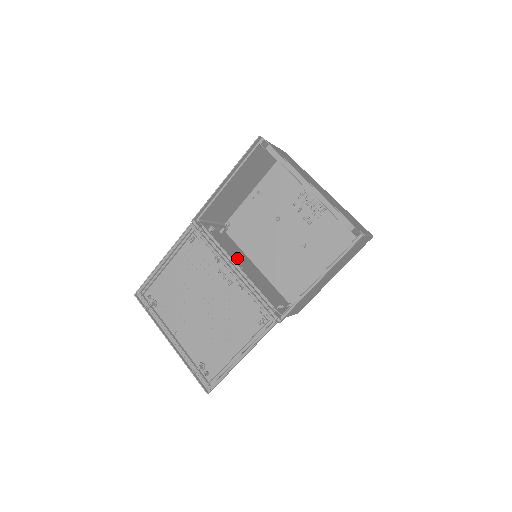
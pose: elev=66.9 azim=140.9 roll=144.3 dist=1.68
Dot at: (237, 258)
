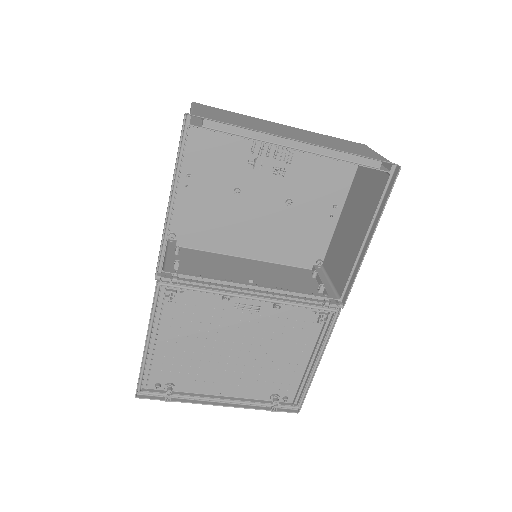
Dot at: (229, 271)
